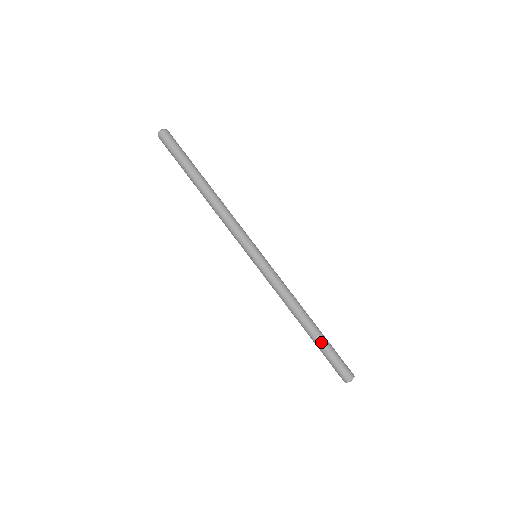
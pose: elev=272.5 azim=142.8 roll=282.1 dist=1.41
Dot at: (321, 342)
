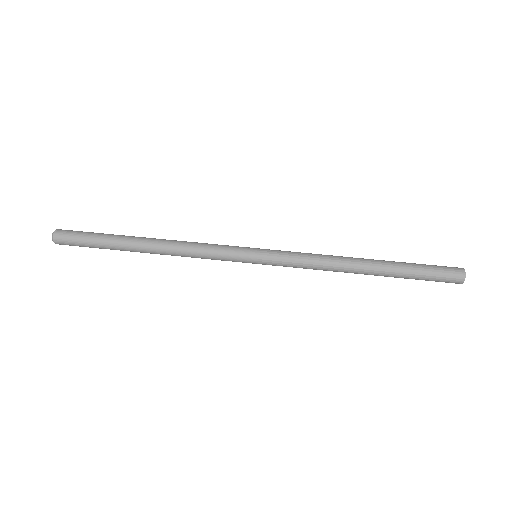
Dot at: (399, 262)
